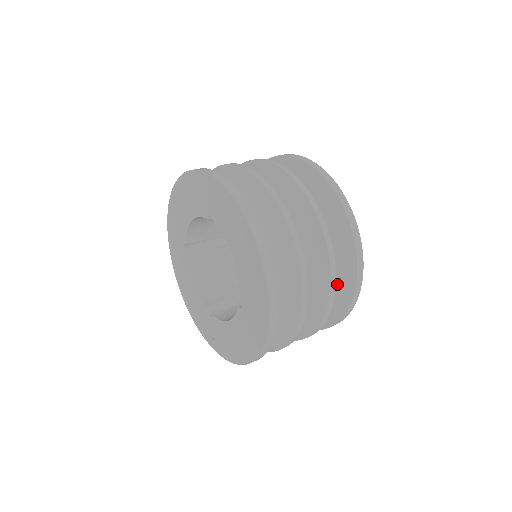
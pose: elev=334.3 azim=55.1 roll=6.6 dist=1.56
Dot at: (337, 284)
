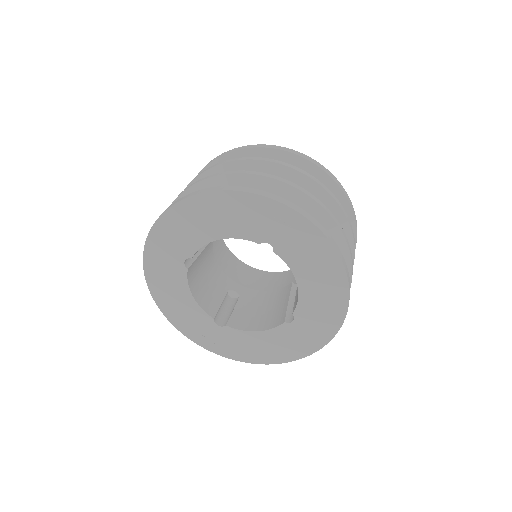
Dot at: occluded
